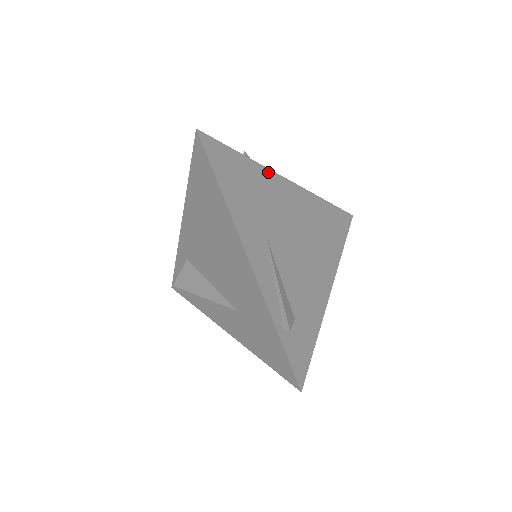
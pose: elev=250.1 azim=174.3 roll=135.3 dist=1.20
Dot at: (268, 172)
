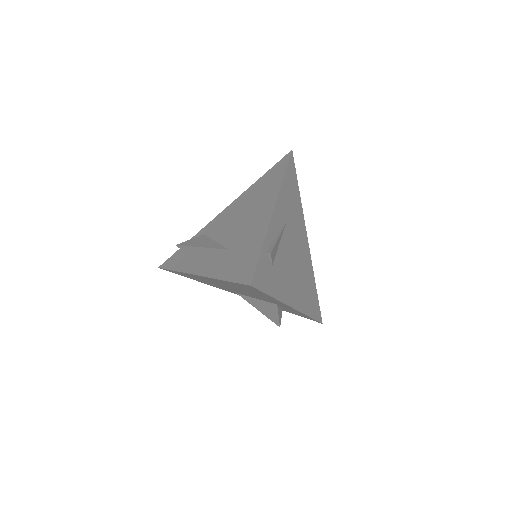
Dot at: (303, 217)
